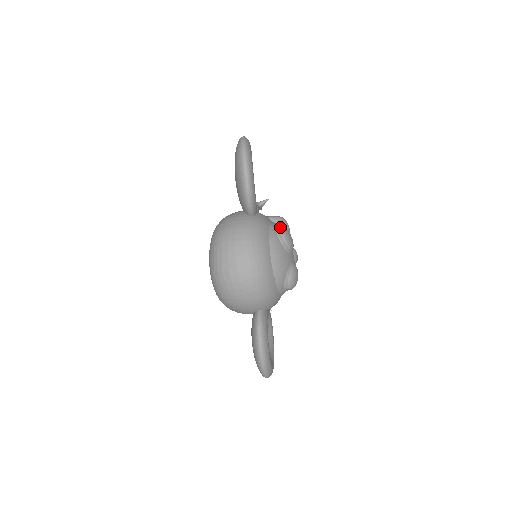
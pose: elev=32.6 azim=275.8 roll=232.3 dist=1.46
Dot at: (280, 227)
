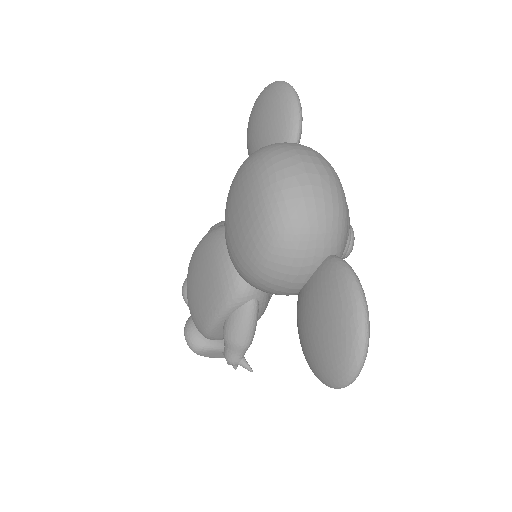
Dot at: occluded
